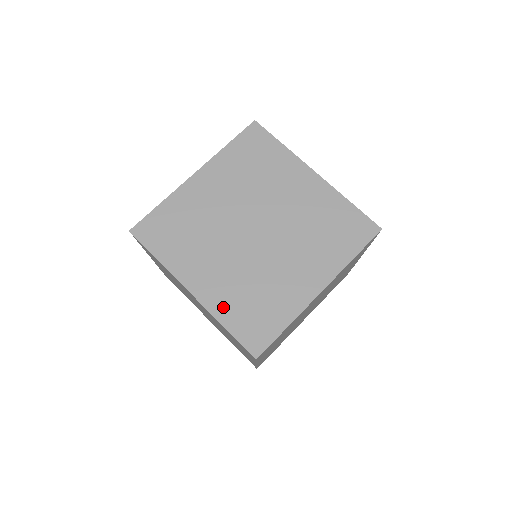
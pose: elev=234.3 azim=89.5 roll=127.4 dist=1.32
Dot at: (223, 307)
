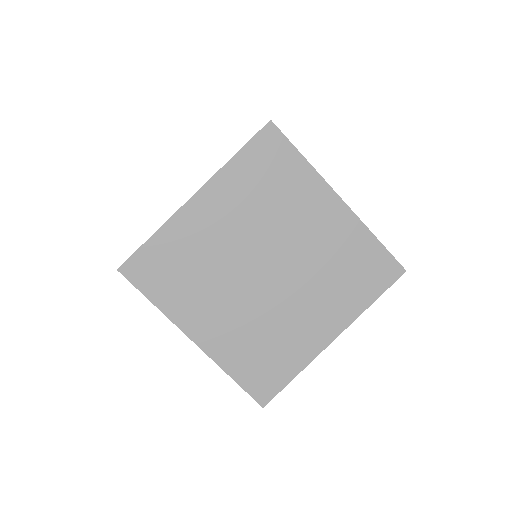
Dot at: (230, 357)
